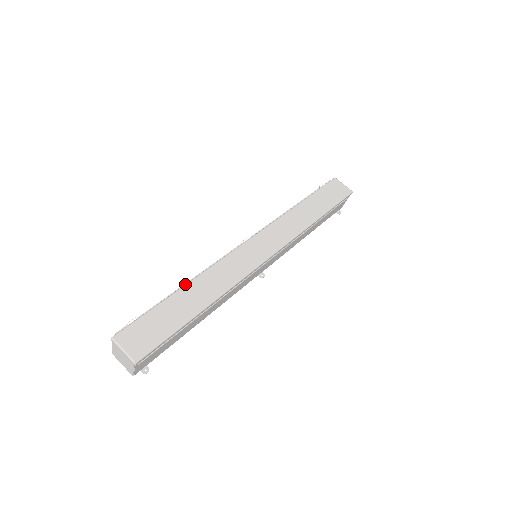
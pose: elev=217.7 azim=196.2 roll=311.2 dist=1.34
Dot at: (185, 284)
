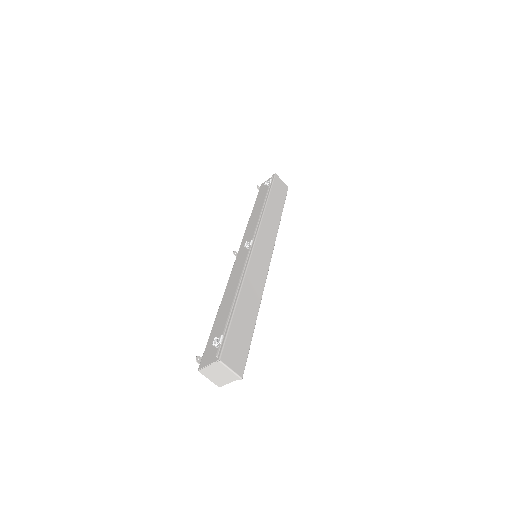
Dot at: (238, 295)
